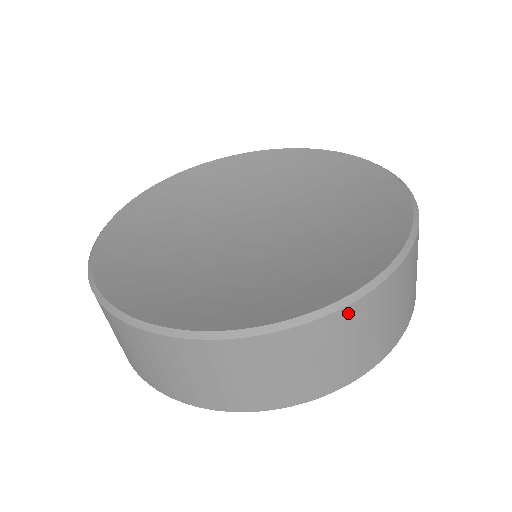
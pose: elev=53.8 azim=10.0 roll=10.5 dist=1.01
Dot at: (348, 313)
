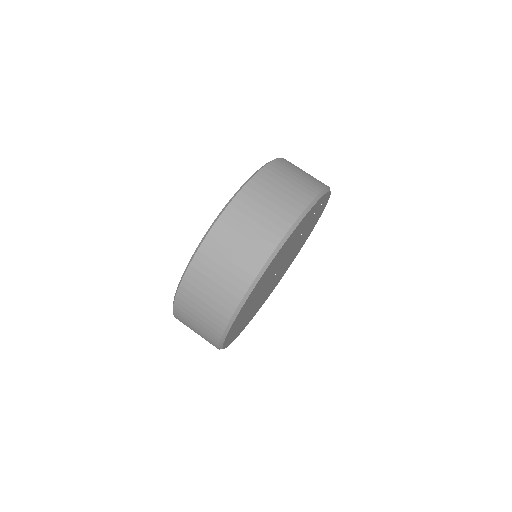
Dot at: (253, 184)
